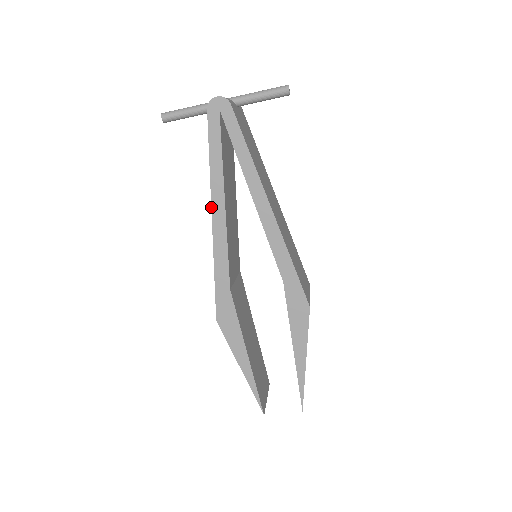
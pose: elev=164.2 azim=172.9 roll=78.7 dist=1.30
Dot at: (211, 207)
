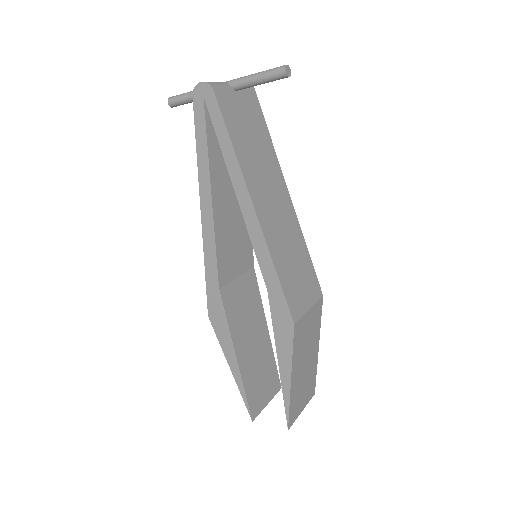
Dot at: (200, 201)
